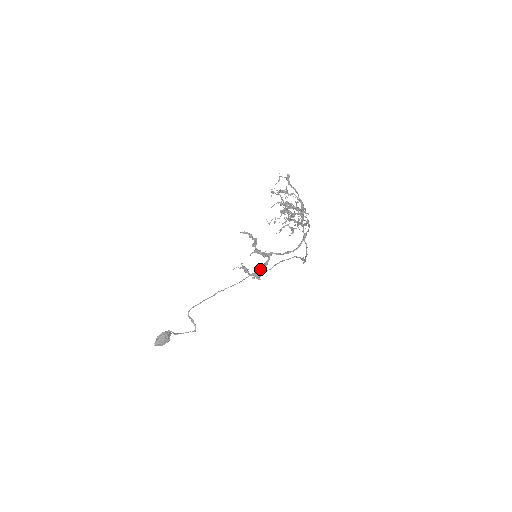
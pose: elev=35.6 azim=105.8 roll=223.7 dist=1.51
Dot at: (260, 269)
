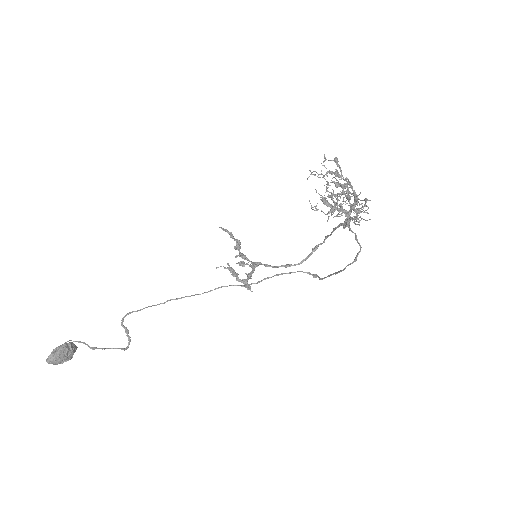
Dot at: (247, 278)
